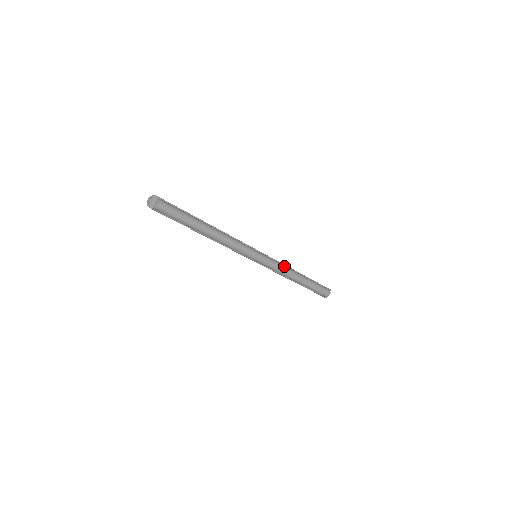
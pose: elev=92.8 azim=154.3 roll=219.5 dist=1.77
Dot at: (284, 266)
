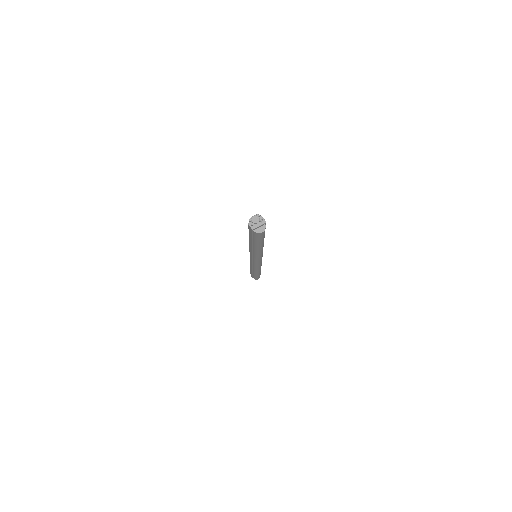
Dot at: occluded
